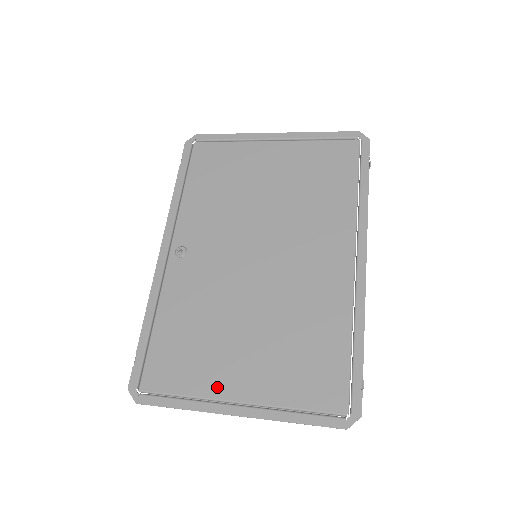
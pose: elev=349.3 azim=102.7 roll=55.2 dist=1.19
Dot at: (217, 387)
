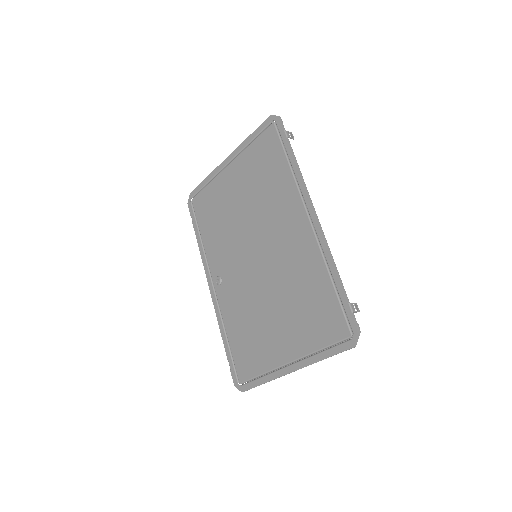
Dot at: (275, 359)
